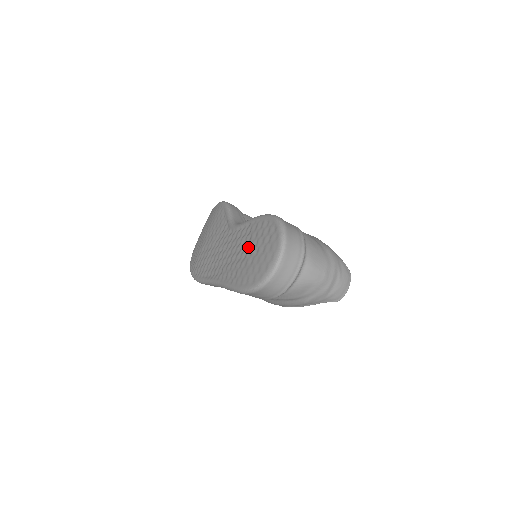
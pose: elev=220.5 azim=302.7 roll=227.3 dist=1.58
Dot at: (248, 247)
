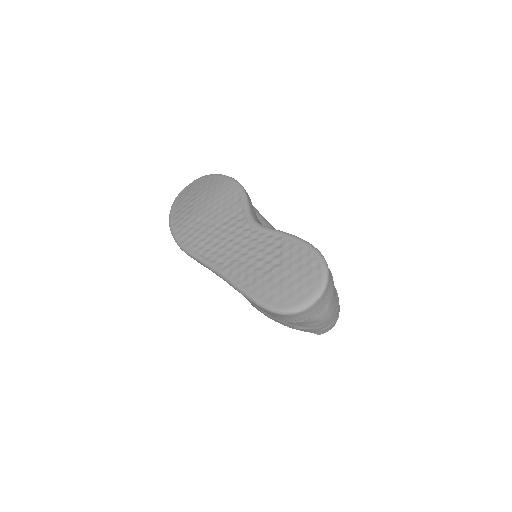
Dot at: (276, 262)
